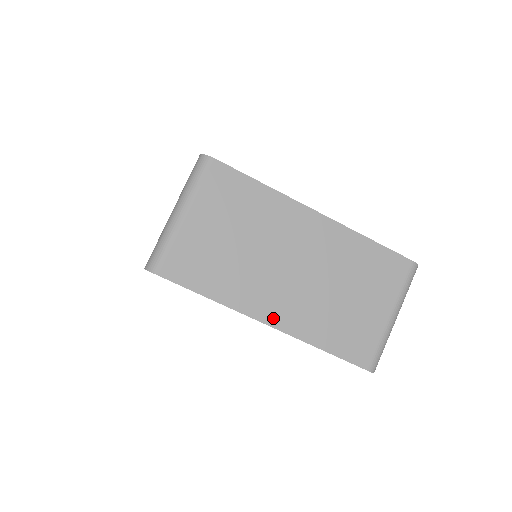
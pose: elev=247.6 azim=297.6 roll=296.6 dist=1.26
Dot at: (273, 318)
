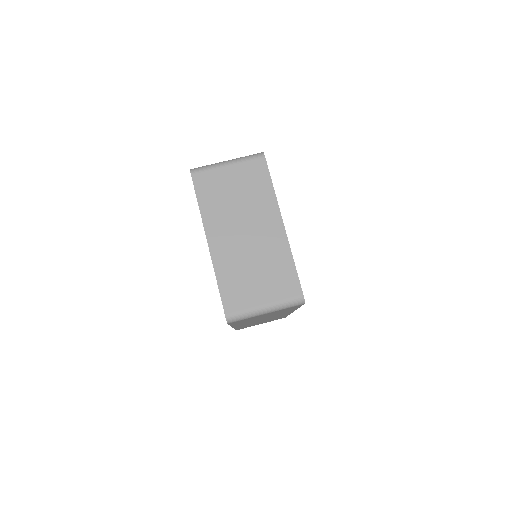
Dot at: (213, 243)
